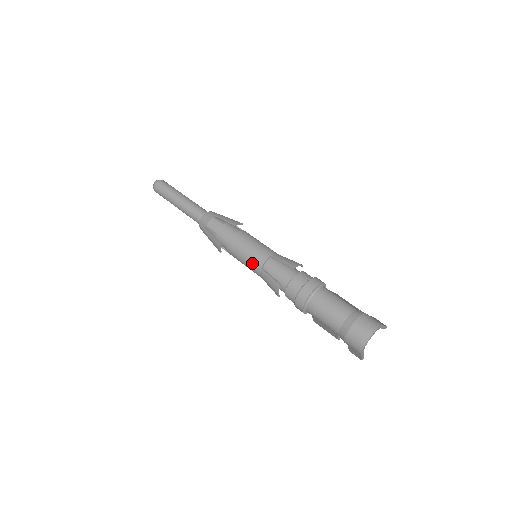
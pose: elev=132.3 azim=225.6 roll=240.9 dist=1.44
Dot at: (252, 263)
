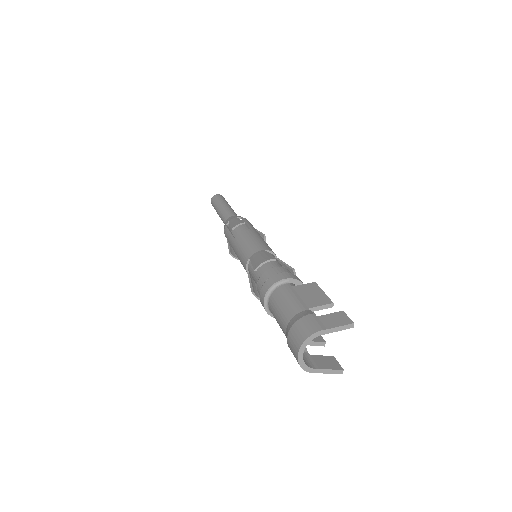
Dot at: occluded
